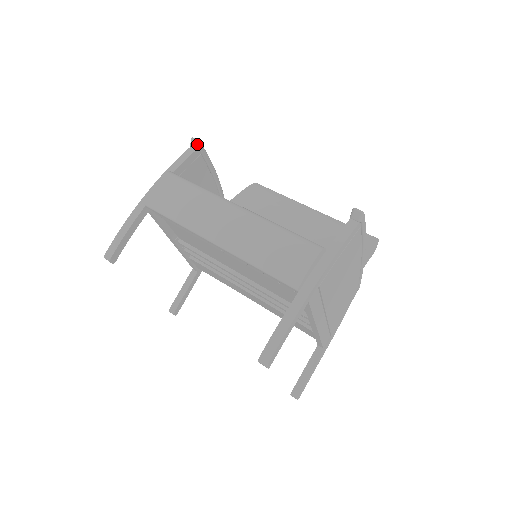
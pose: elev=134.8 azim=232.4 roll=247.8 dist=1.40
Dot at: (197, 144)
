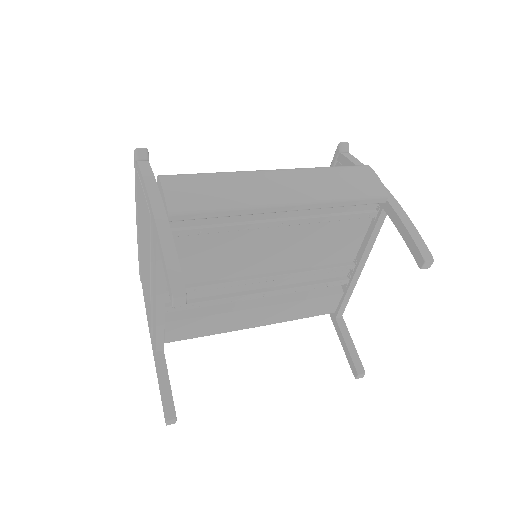
Dot at: (147, 153)
